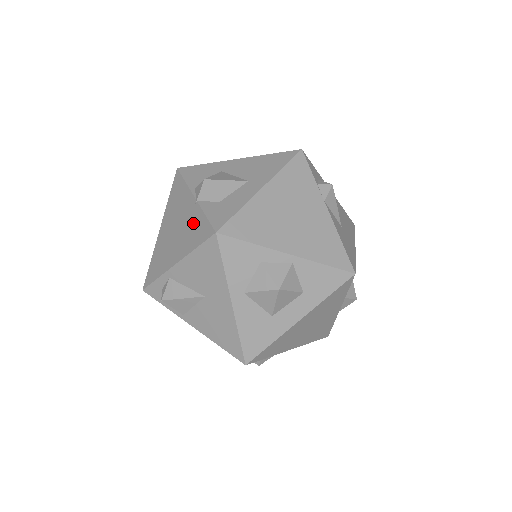
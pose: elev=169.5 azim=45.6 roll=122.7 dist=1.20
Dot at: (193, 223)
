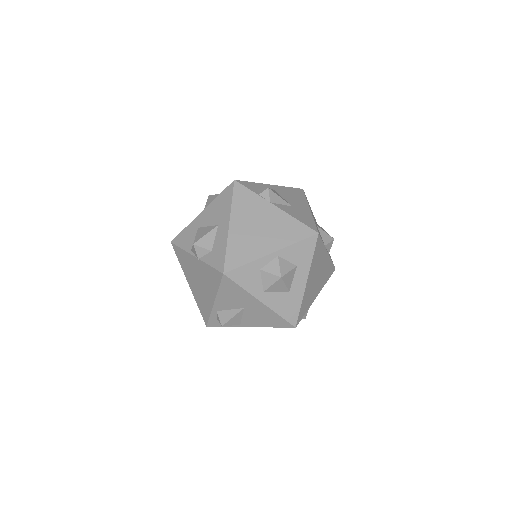
Dot at: (206, 273)
